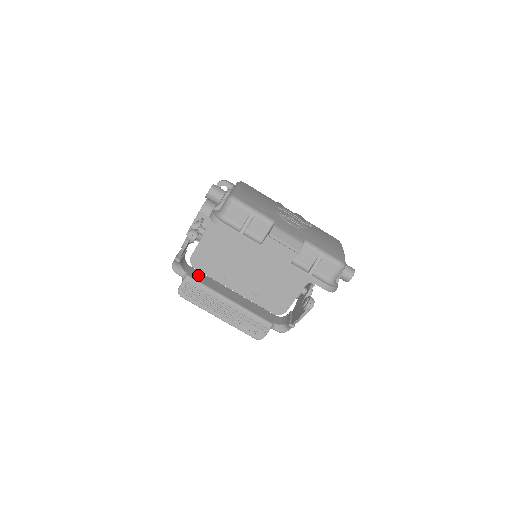
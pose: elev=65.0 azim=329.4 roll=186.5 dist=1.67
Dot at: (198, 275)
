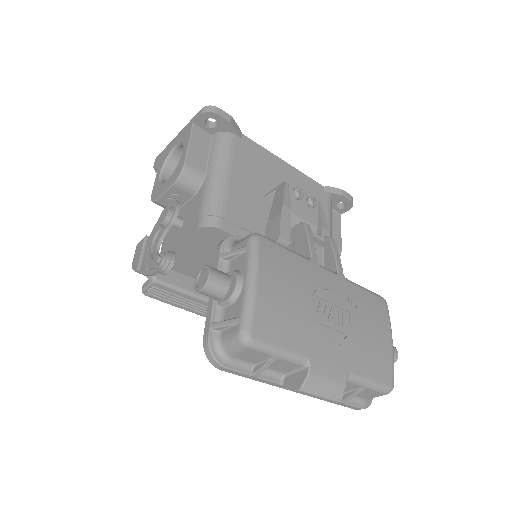
Dot at: occluded
